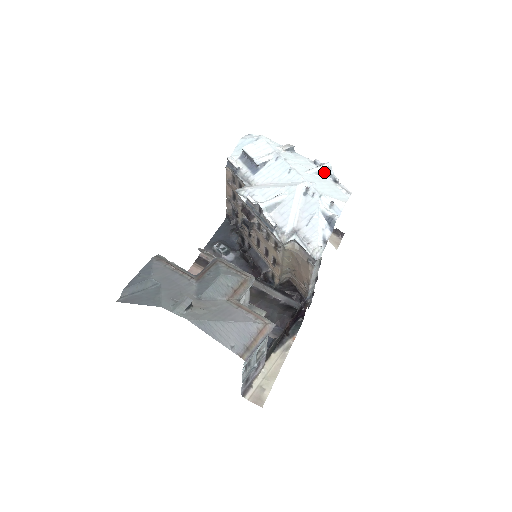
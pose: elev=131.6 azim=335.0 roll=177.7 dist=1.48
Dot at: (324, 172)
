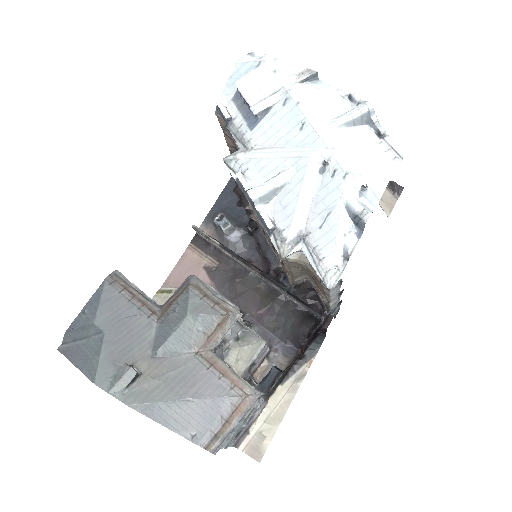
Dot at: (361, 120)
